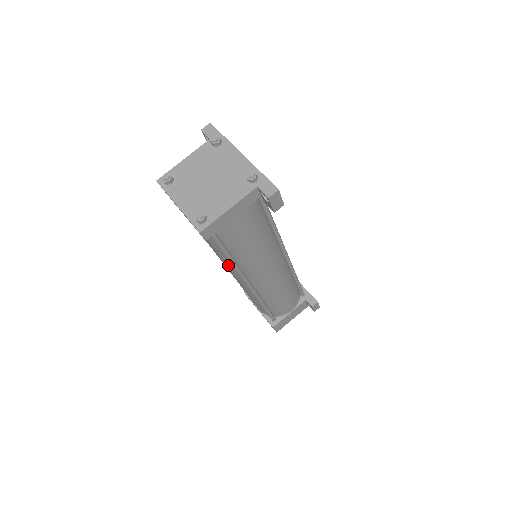
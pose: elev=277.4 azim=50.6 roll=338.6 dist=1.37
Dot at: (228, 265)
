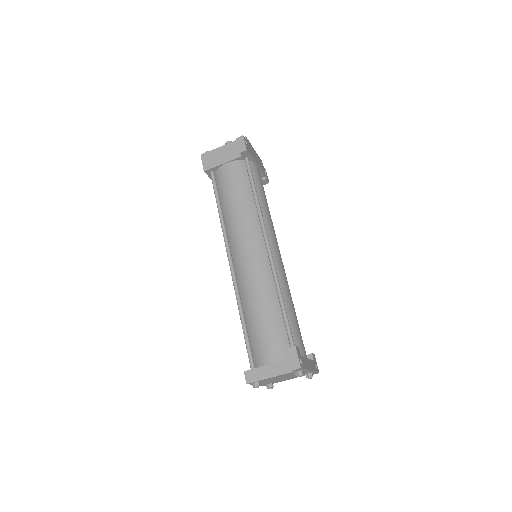
Dot at: occluded
